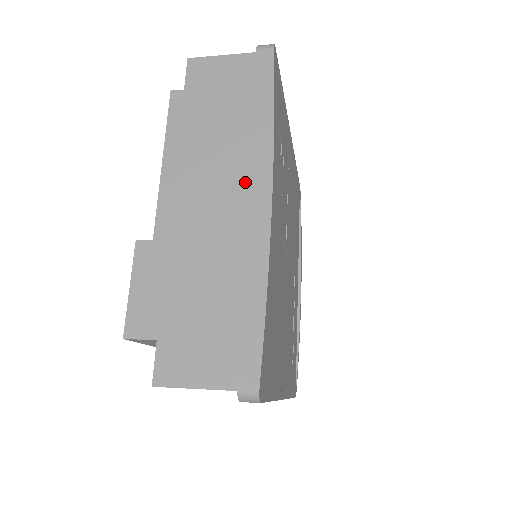
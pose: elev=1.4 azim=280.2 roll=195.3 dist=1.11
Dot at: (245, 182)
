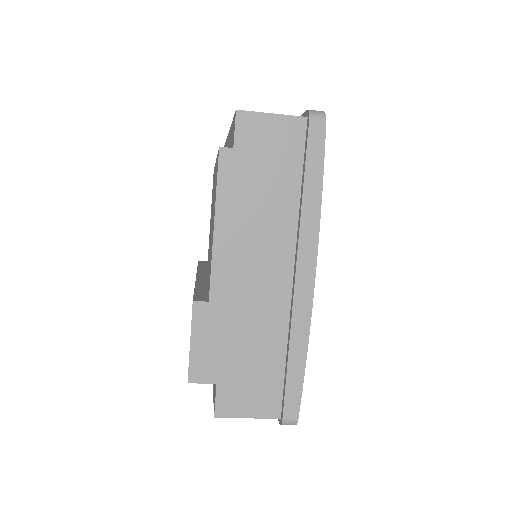
Dot at: (291, 255)
